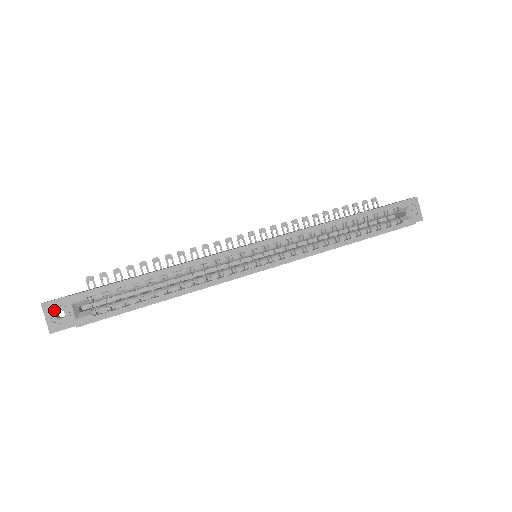
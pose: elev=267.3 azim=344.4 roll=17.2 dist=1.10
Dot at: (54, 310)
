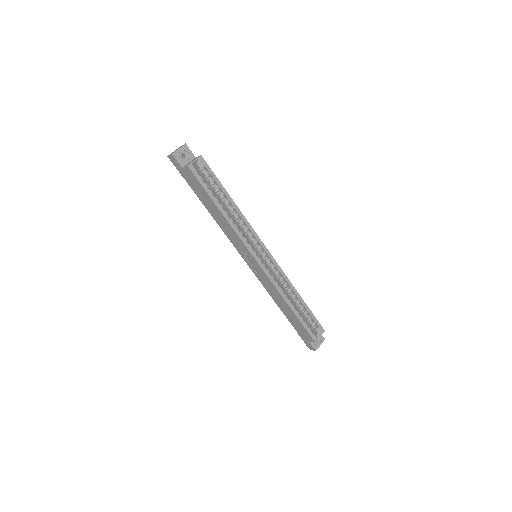
Dot at: (185, 152)
